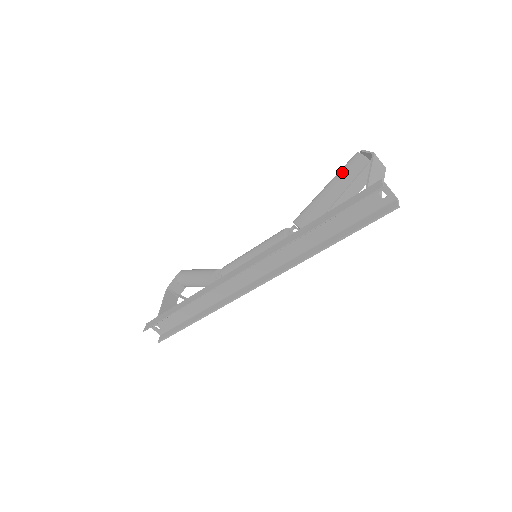
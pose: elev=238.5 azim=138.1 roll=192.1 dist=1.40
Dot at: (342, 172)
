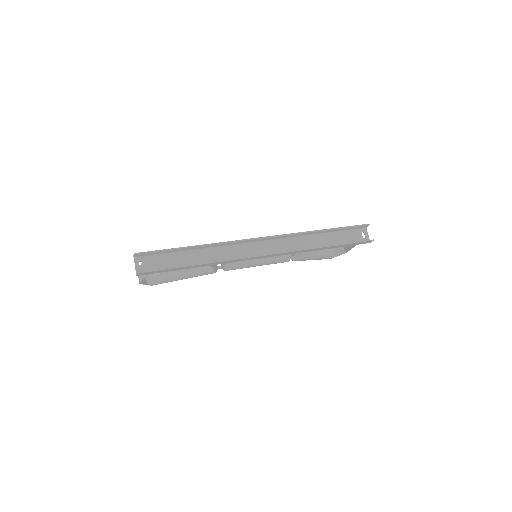
Dot at: occluded
